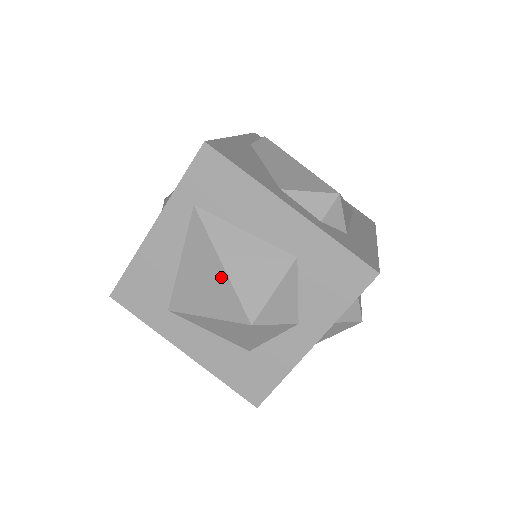
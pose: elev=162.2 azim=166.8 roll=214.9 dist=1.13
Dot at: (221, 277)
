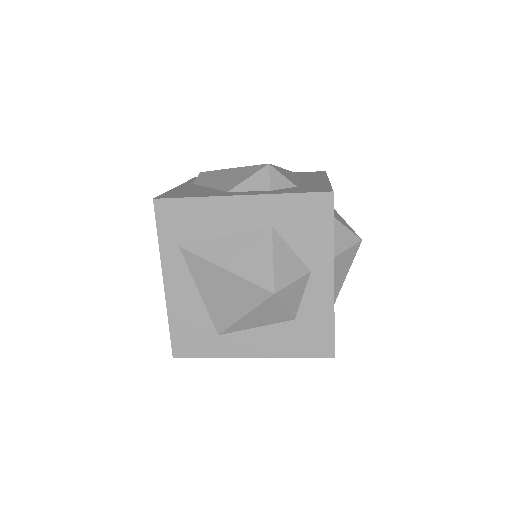
Dot at: (231, 279)
